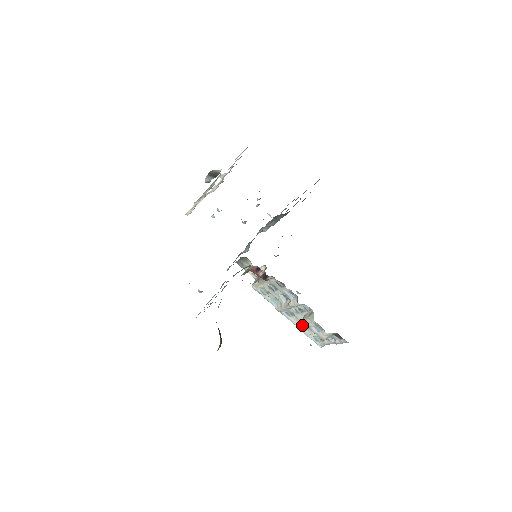
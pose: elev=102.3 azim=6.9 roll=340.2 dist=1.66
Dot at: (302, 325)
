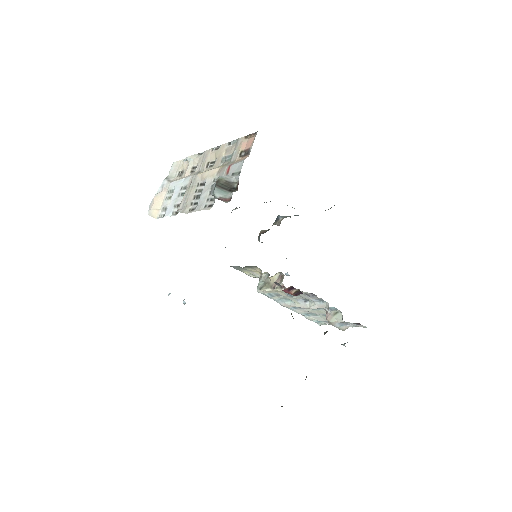
Dot at: (308, 313)
